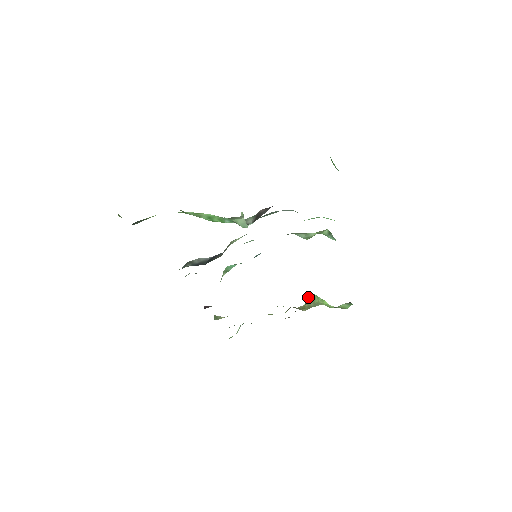
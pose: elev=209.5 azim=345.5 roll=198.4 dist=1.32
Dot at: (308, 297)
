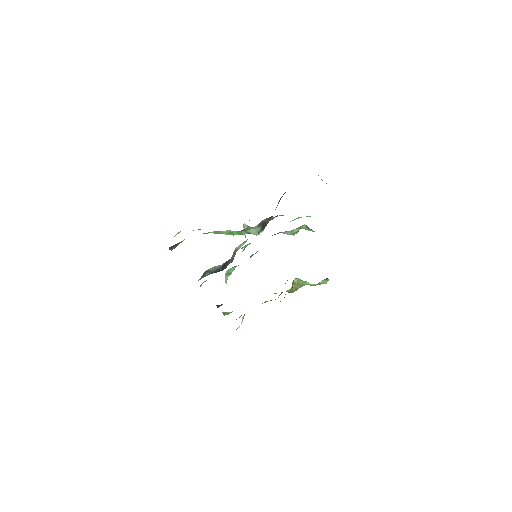
Dot at: (292, 282)
